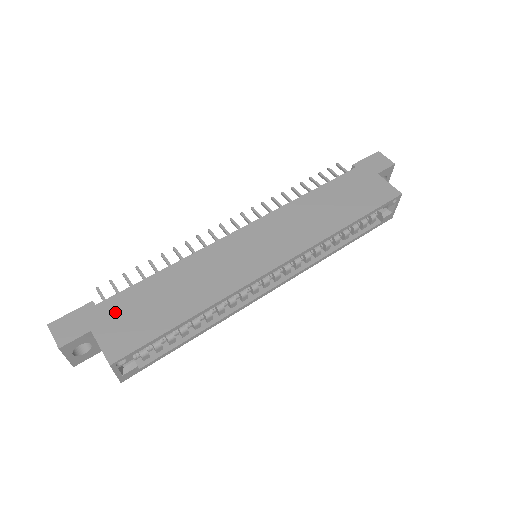
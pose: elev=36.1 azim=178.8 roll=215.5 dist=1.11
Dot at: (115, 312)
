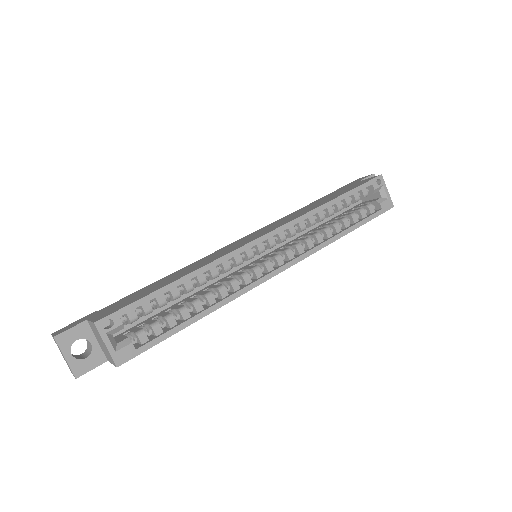
Dot at: (112, 306)
